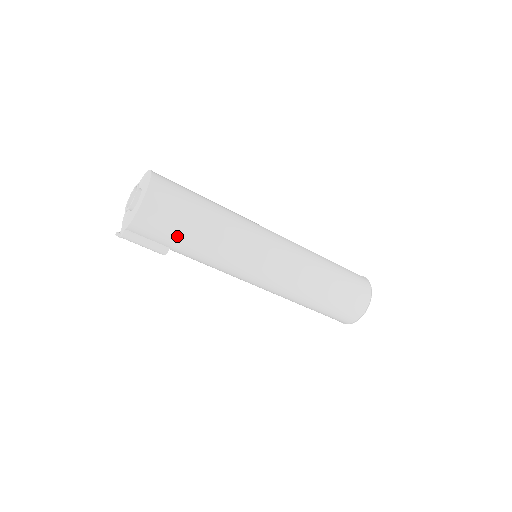
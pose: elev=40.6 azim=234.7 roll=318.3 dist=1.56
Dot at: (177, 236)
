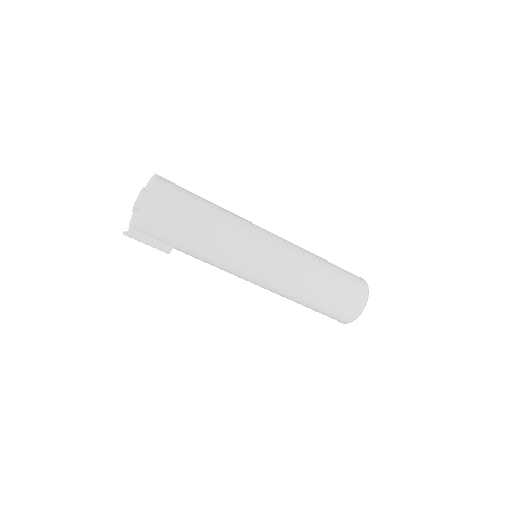
Dot at: (180, 235)
